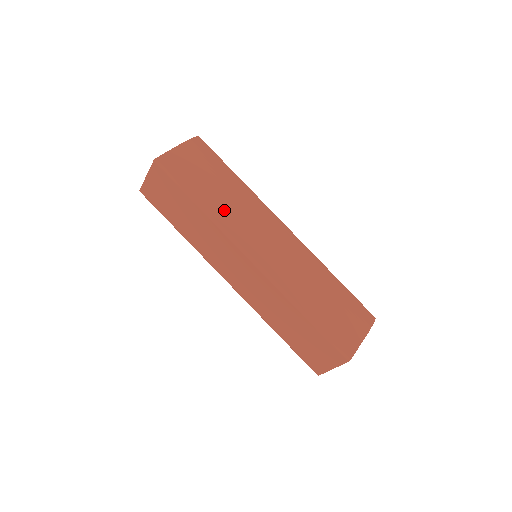
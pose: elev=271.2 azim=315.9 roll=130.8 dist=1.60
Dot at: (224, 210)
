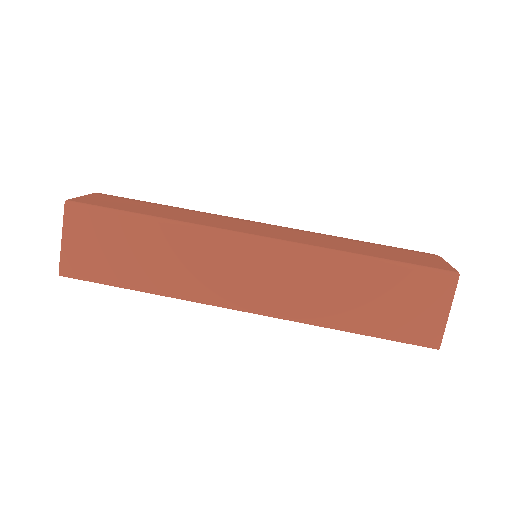
Dot at: (186, 217)
